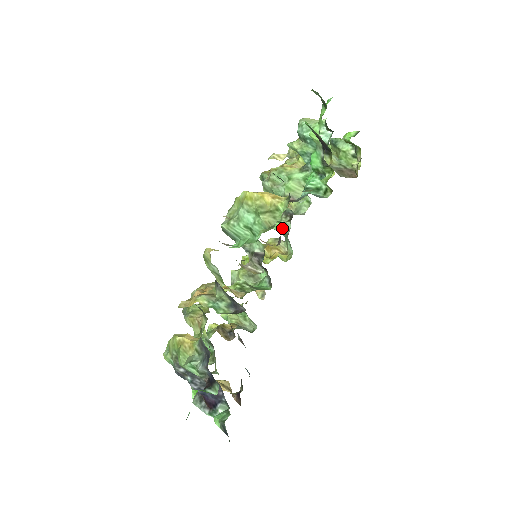
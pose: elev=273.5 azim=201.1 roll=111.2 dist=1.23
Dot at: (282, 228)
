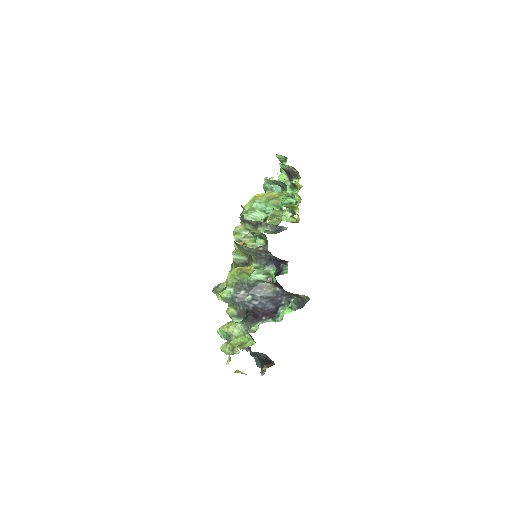
Dot at: occluded
